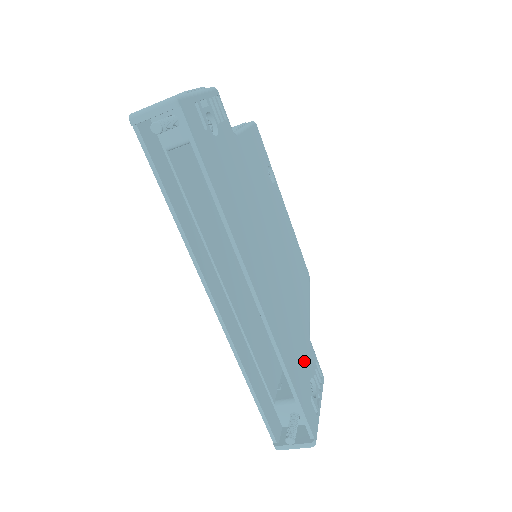
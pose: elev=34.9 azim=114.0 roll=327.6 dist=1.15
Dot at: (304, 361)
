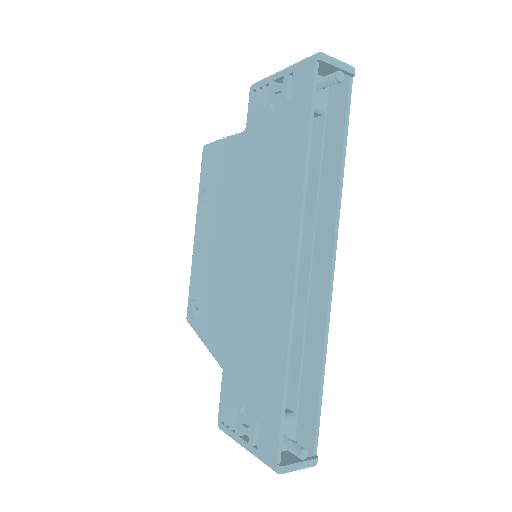
Dot at: occluded
